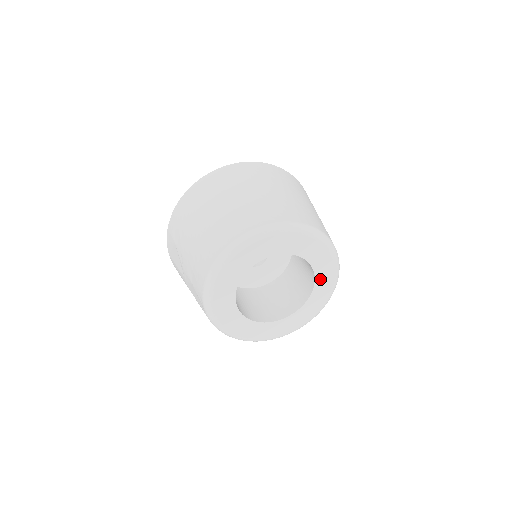
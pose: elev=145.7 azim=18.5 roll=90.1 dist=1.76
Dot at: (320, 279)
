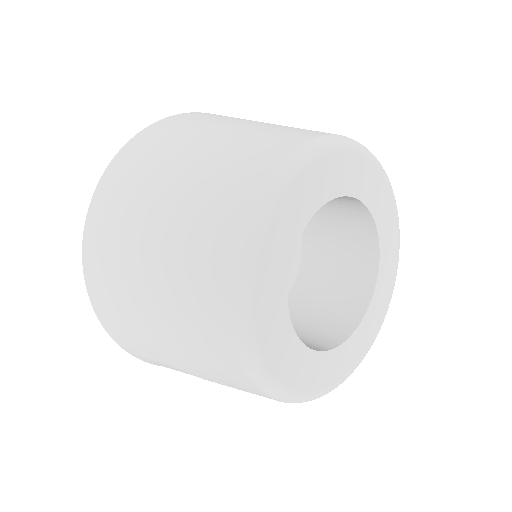
Dot at: (368, 195)
